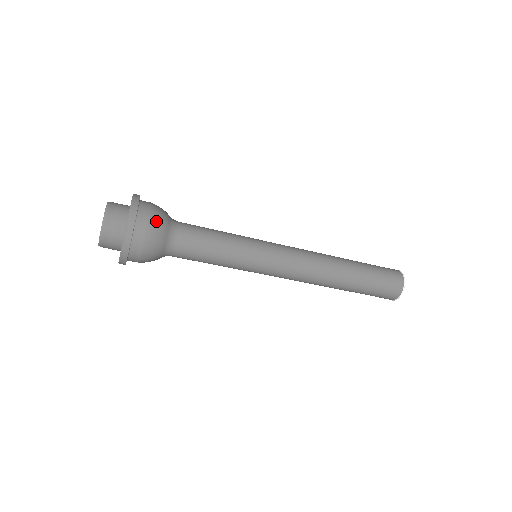
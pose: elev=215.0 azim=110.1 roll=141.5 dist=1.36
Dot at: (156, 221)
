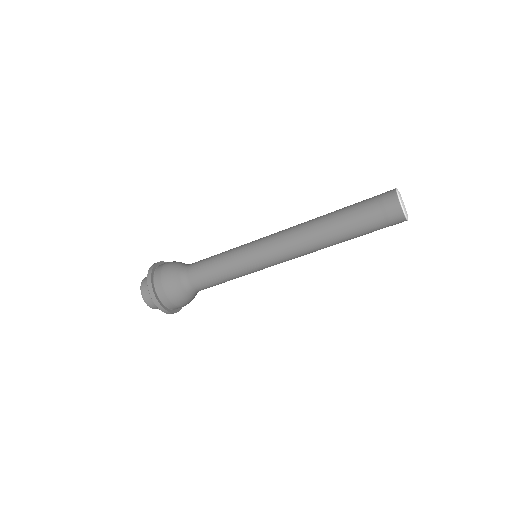
Dot at: (167, 283)
